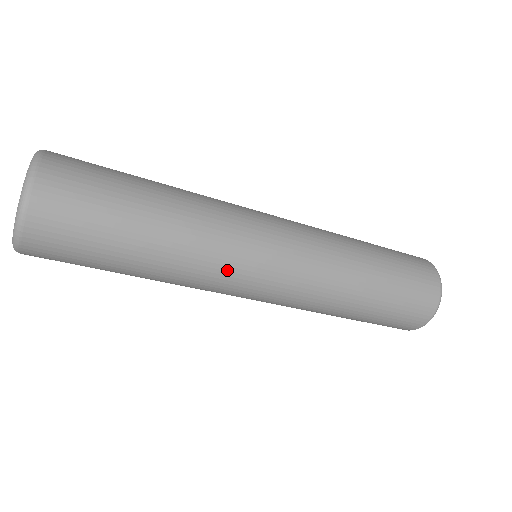
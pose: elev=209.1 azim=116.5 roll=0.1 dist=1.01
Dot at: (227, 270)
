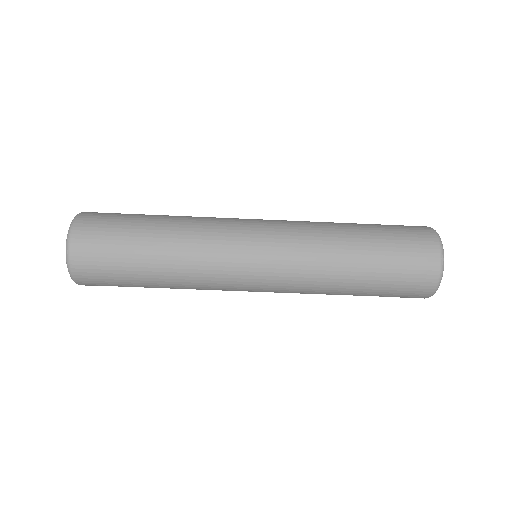
Dot at: (221, 244)
